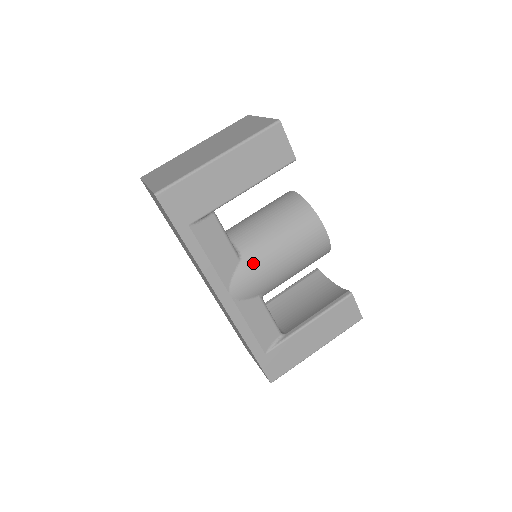
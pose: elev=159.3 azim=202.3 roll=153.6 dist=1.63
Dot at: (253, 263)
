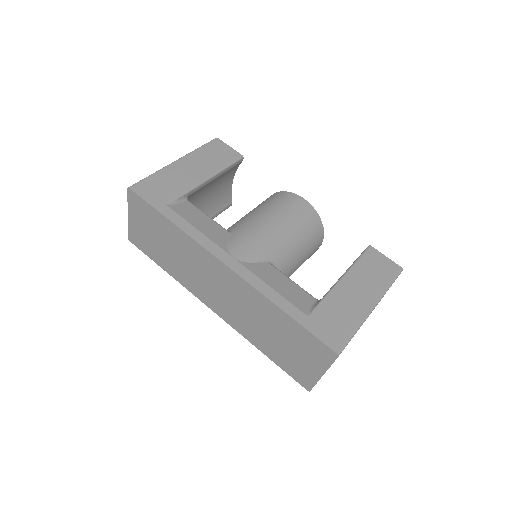
Dot at: (244, 230)
